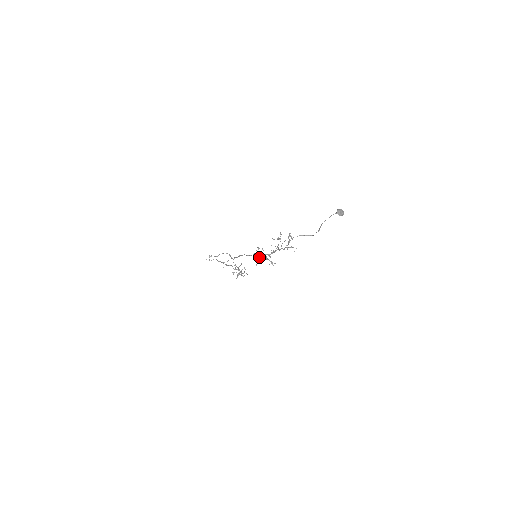
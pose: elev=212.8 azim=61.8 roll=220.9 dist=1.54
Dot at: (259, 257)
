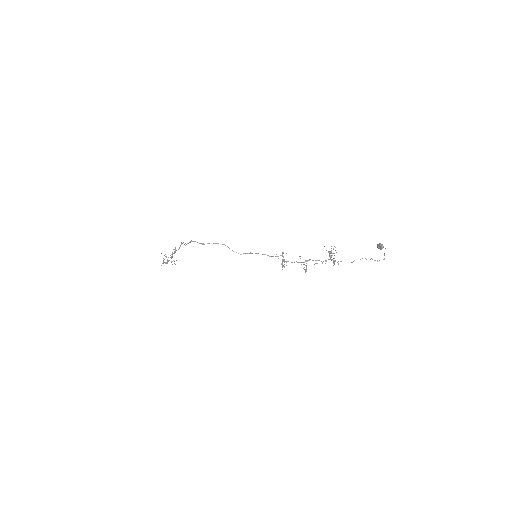
Dot at: (283, 261)
